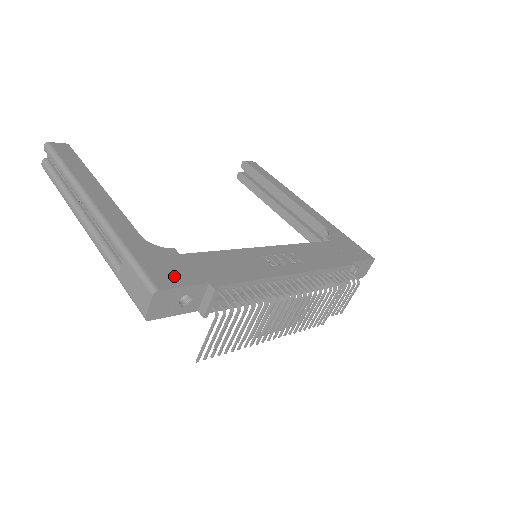
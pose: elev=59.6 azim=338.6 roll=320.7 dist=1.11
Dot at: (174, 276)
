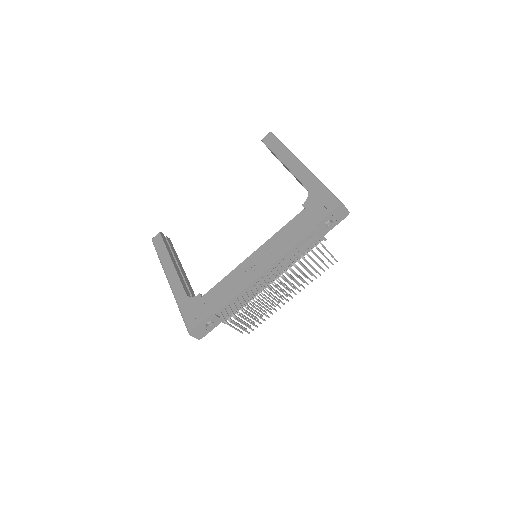
Dot at: (197, 318)
